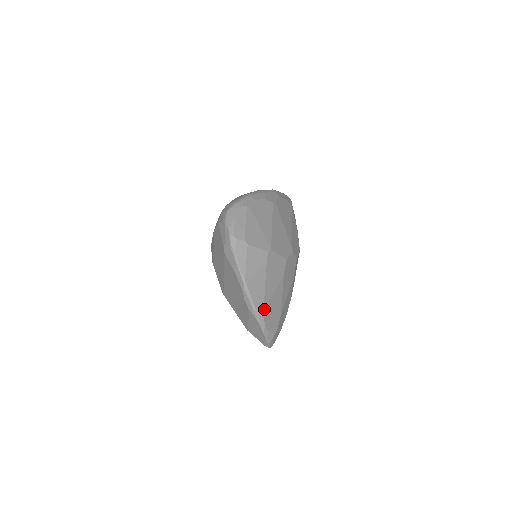
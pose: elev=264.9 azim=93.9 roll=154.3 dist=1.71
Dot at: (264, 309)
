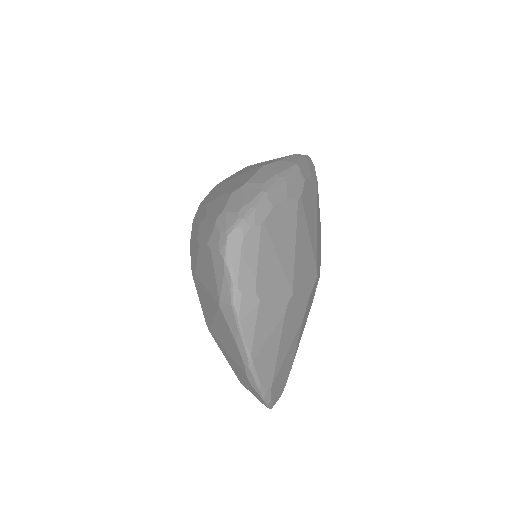
Dot at: (273, 382)
